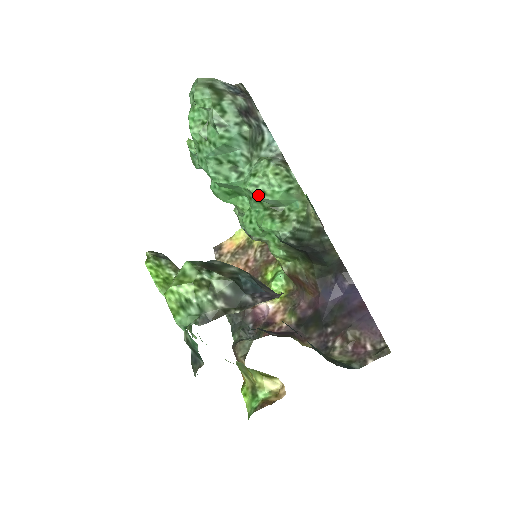
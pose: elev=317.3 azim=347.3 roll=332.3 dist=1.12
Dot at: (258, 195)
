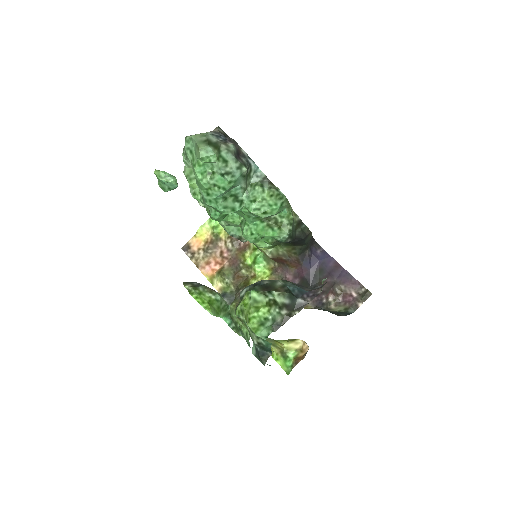
Dot at: (261, 215)
